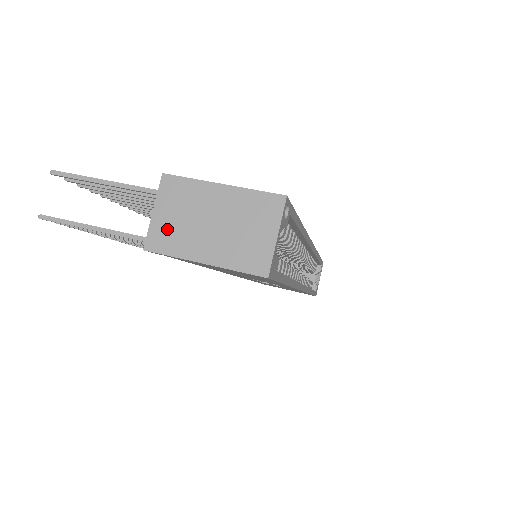
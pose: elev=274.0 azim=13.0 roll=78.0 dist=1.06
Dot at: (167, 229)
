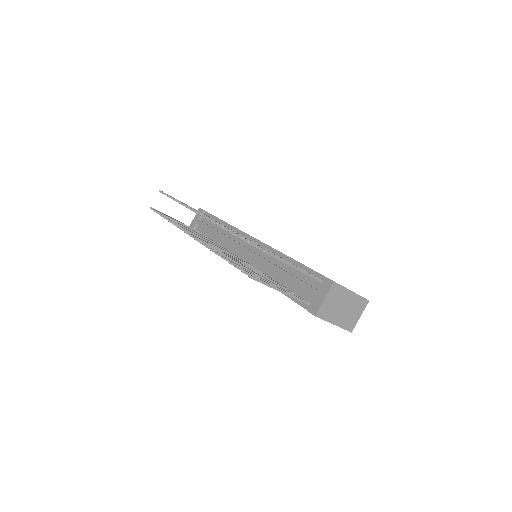
Dot at: (327, 308)
